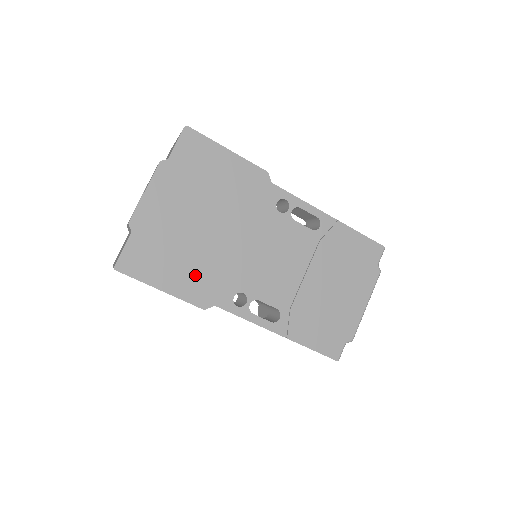
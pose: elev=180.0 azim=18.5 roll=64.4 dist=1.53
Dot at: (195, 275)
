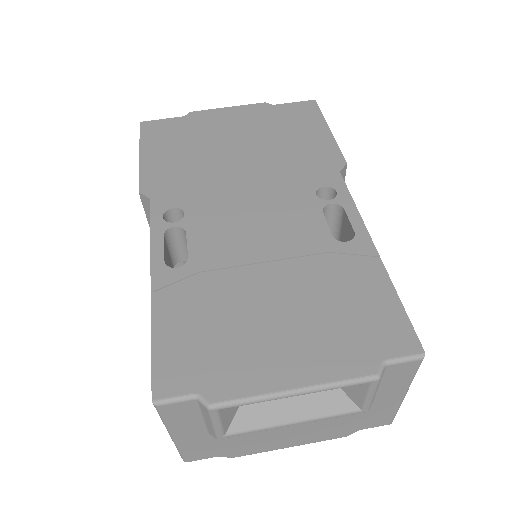
Dot at: (175, 168)
